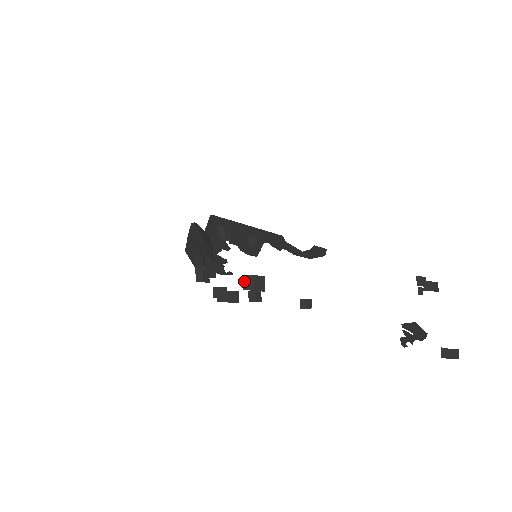
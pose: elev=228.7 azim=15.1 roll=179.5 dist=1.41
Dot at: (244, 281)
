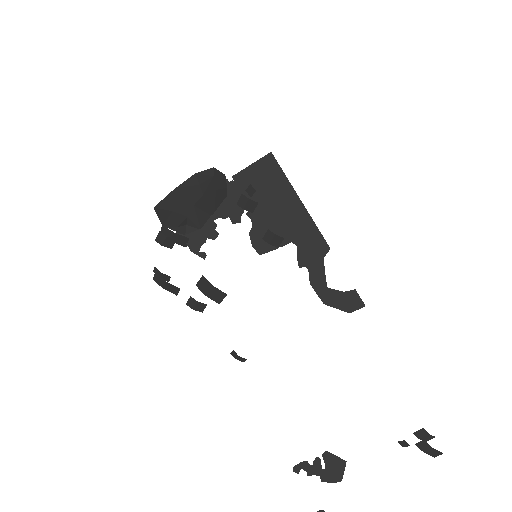
Dot at: (201, 281)
